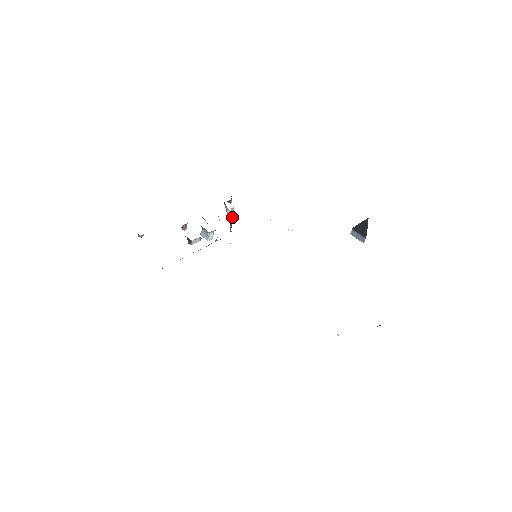
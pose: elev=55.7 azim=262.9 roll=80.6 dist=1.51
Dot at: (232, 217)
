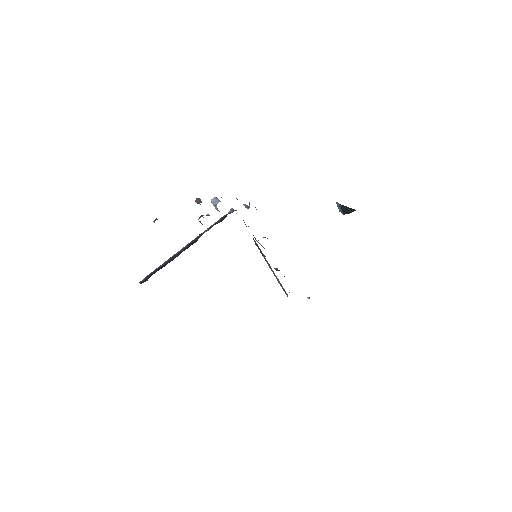
Dot at: occluded
